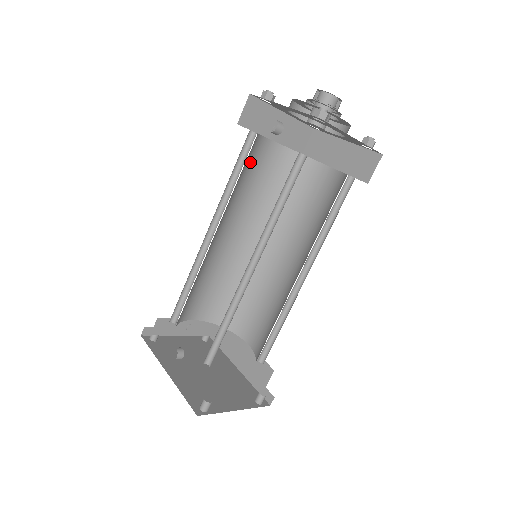
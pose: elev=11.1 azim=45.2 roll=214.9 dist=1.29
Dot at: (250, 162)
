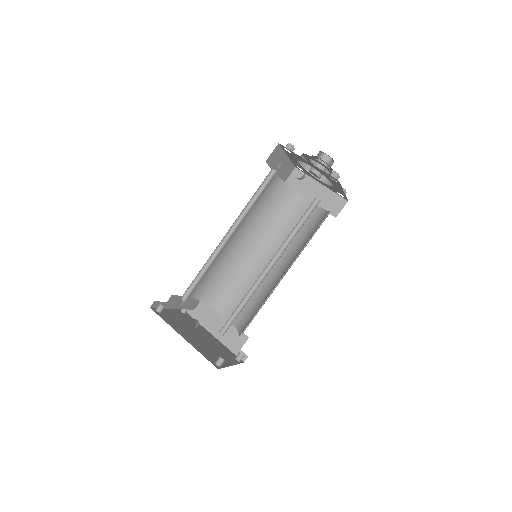
Dot at: occluded
